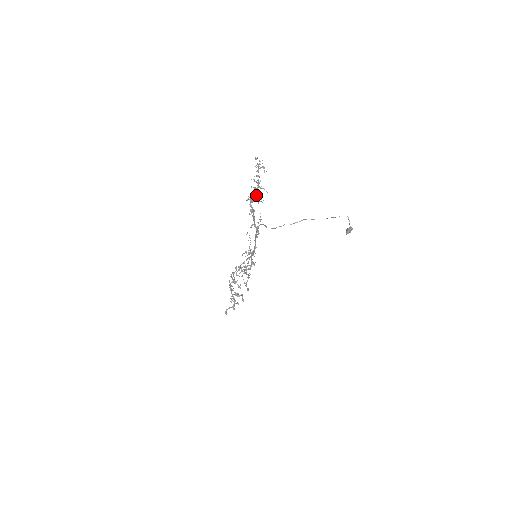
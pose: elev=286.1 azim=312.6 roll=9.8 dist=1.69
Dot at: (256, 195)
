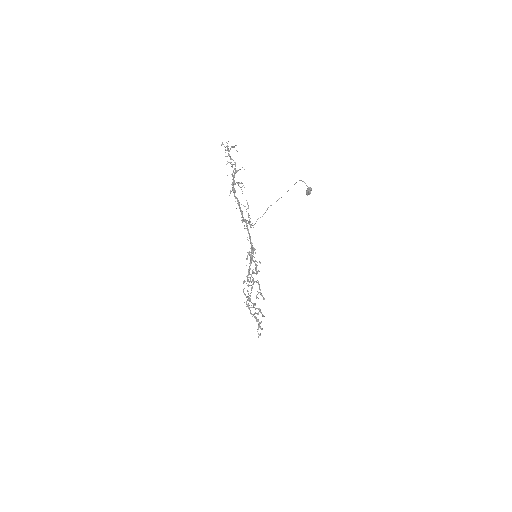
Dot at: occluded
